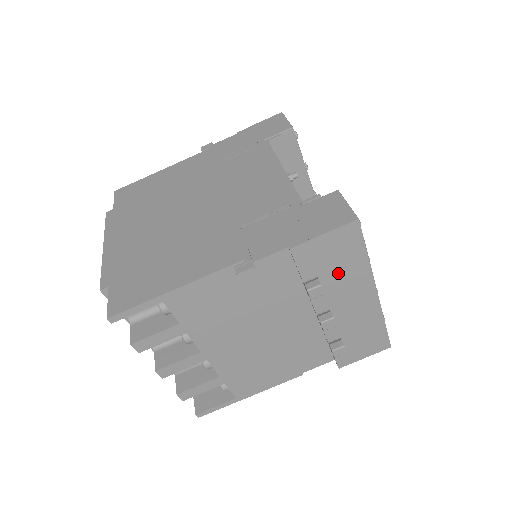
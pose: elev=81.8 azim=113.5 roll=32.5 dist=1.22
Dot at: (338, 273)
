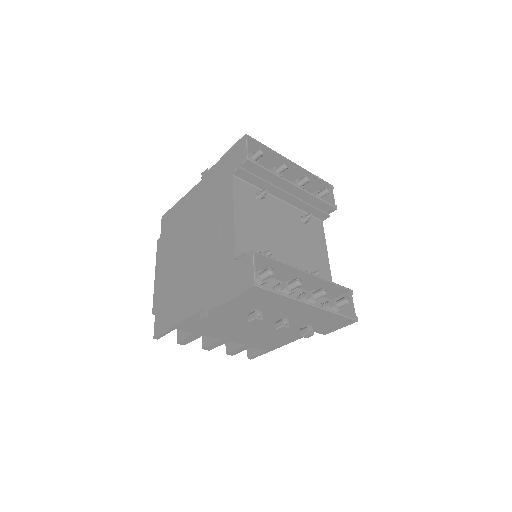
Dot at: (269, 305)
